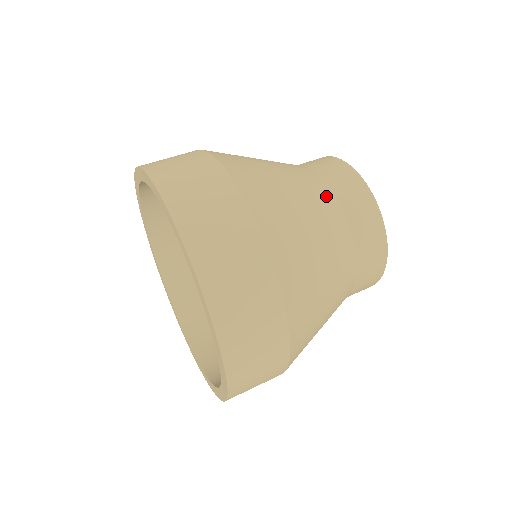
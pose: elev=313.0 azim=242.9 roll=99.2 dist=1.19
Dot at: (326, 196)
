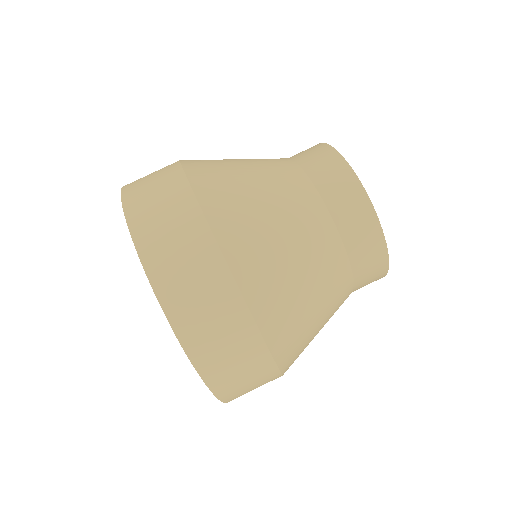
Dot at: (304, 191)
